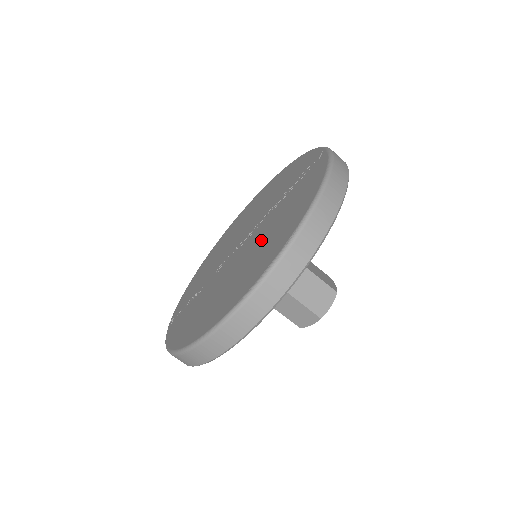
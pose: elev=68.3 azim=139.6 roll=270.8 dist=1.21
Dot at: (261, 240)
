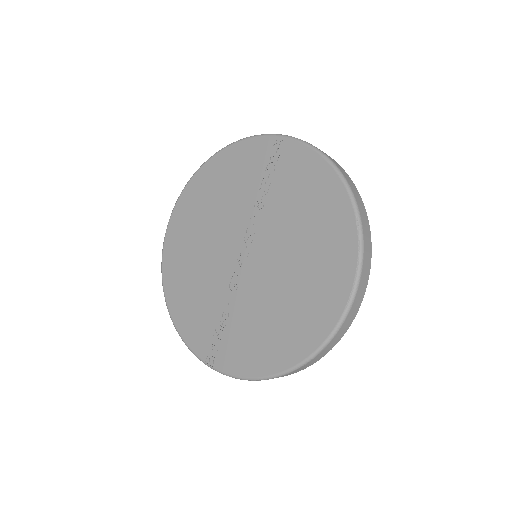
Dot at: (293, 239)
